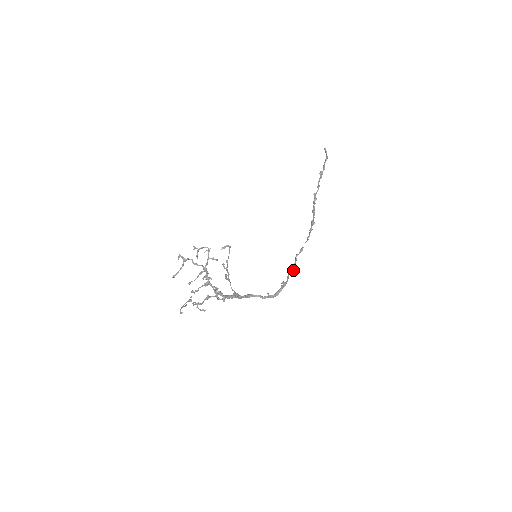
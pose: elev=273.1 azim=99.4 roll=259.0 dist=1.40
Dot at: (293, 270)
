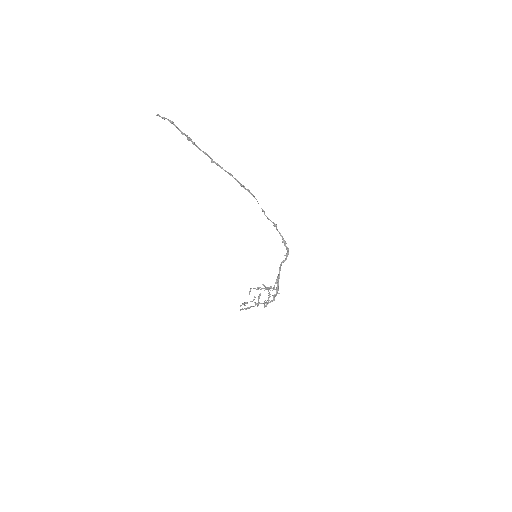
Dot at: (276, 228)
